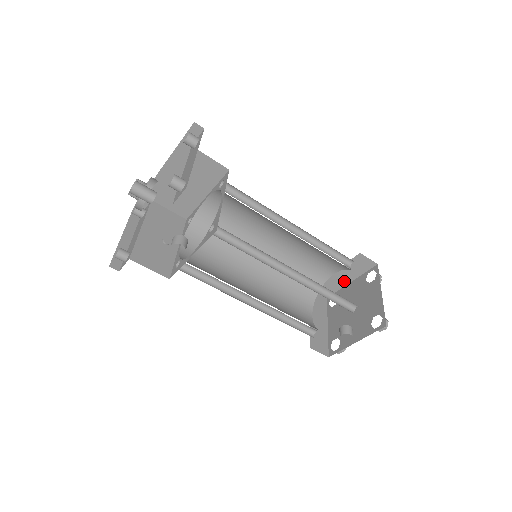
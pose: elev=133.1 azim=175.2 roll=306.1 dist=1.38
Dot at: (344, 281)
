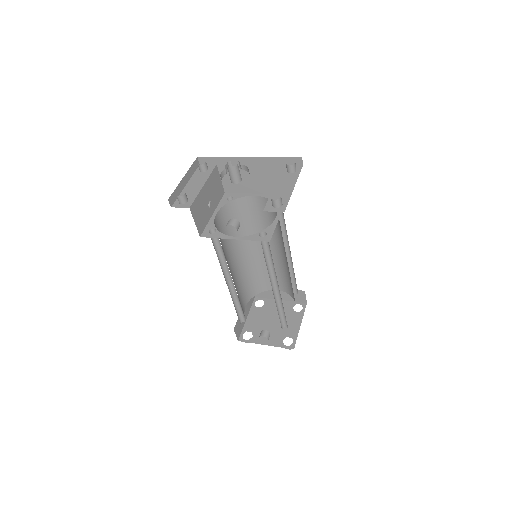
Dot at: occluded
